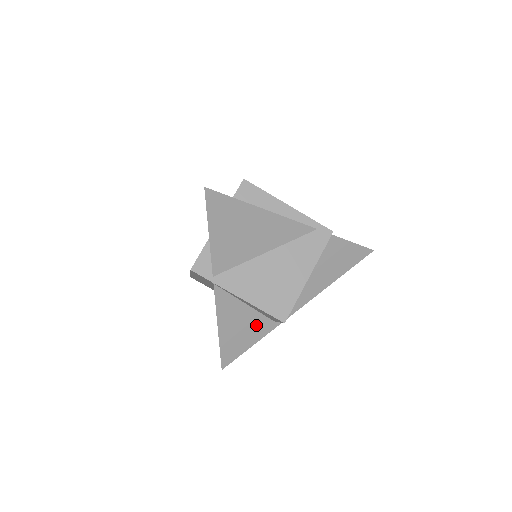
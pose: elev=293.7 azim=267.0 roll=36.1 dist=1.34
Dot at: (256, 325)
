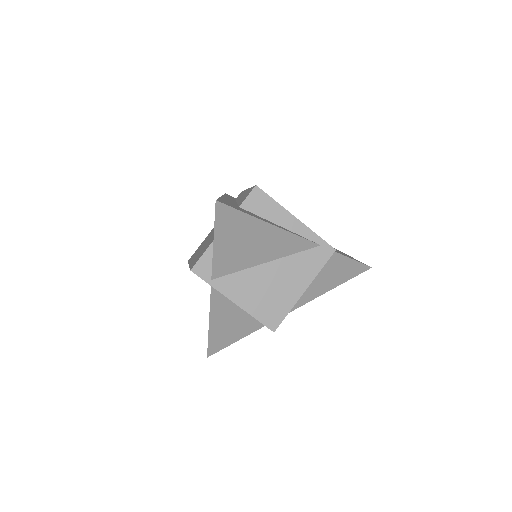
Dot at: (246, 323)
